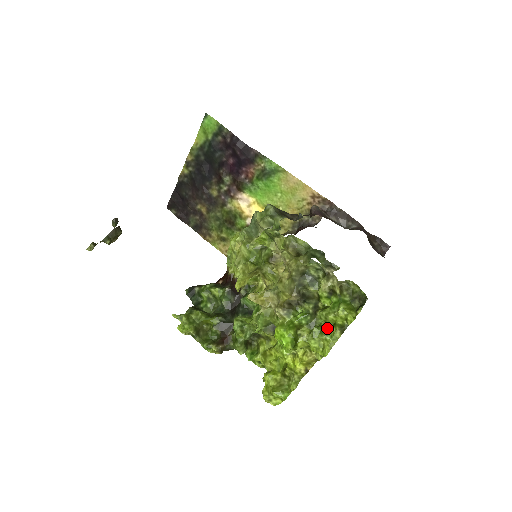
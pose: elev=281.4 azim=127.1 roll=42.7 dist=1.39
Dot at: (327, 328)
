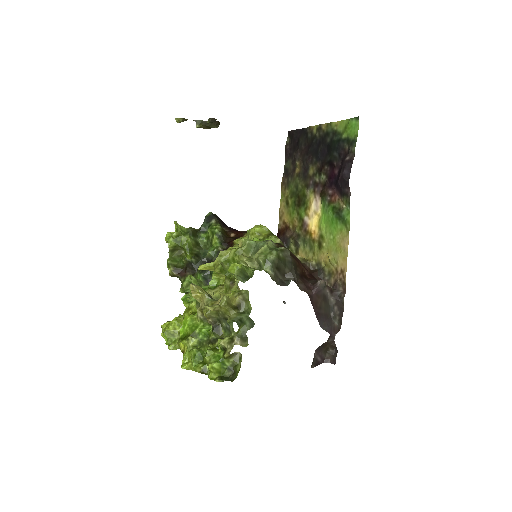
Dot at: (202, 358)
